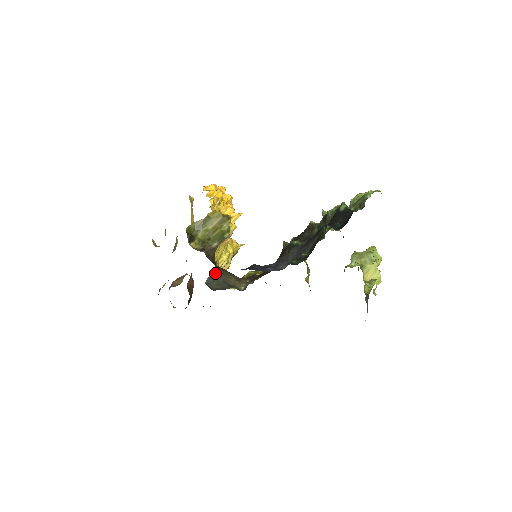
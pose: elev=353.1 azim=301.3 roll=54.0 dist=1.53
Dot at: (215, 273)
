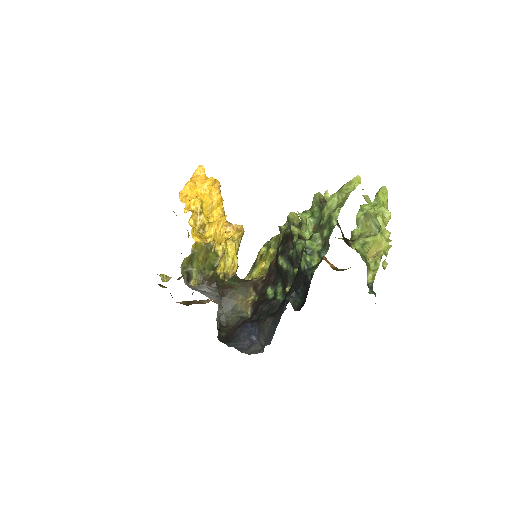
Dot at: (222, 302)
